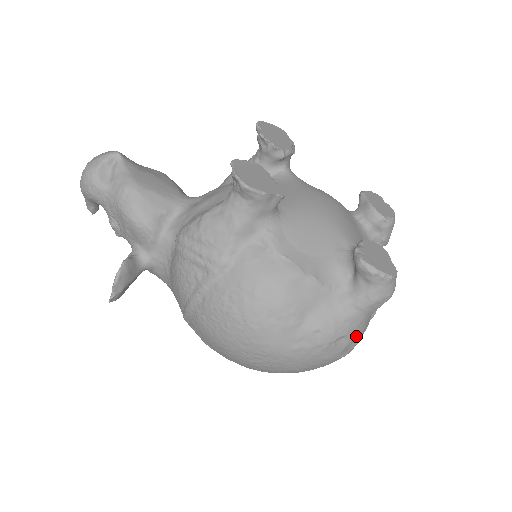
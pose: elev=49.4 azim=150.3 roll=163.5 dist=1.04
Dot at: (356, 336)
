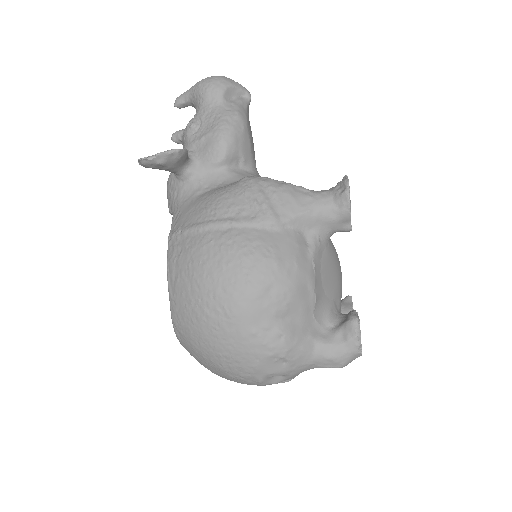
Dot at: (288, 373)
